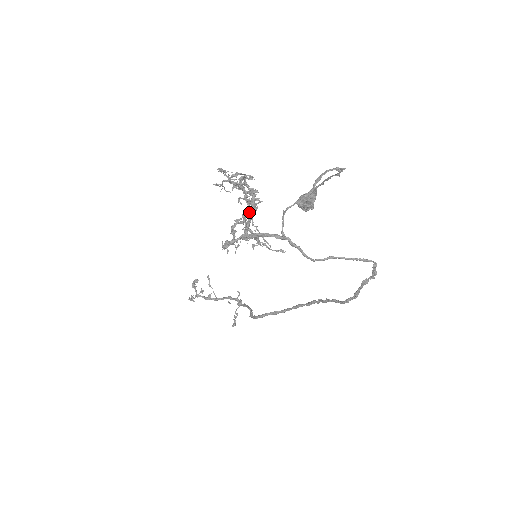
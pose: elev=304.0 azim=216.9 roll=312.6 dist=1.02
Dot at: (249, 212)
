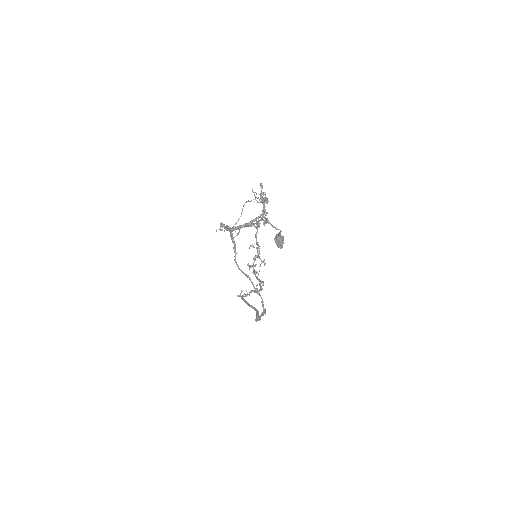
Dot at: (260, 223)
